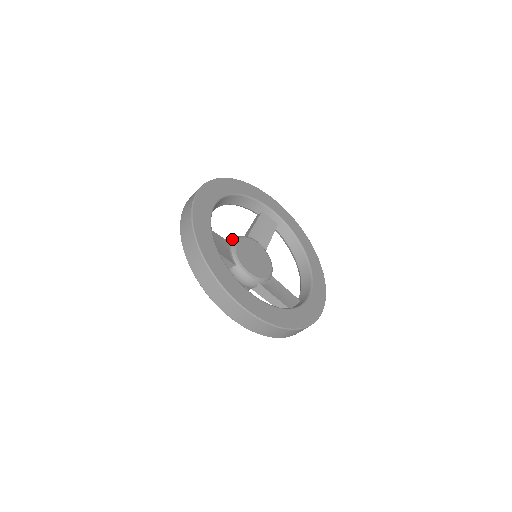
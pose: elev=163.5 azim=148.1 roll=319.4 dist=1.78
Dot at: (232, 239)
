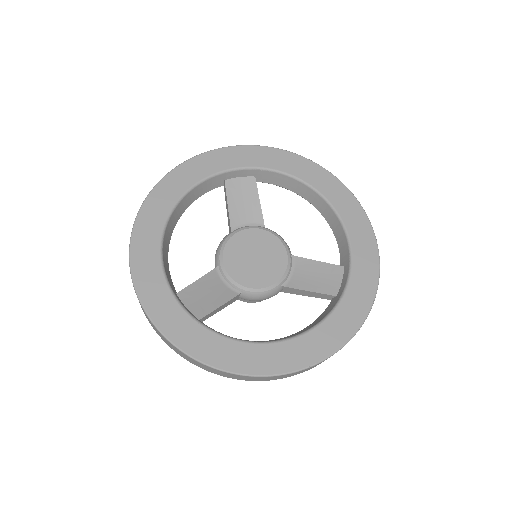
Dot at: (215, 257)
